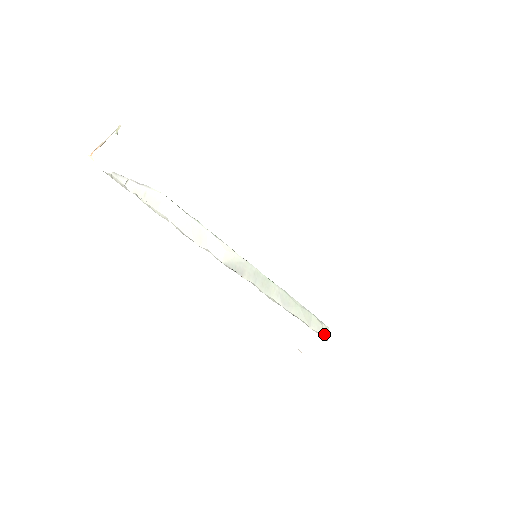
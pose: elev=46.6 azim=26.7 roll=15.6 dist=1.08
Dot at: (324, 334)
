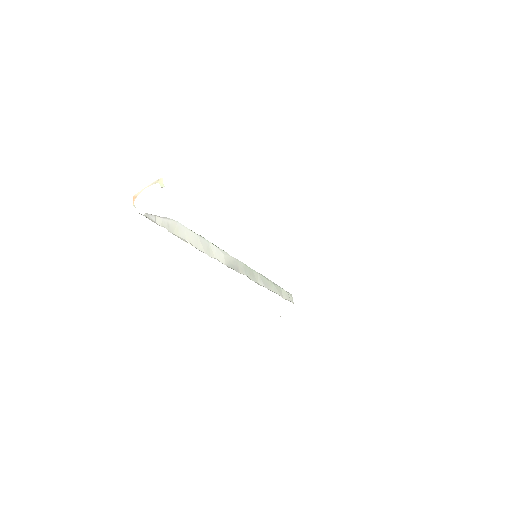
Dot at: (291, 300)
